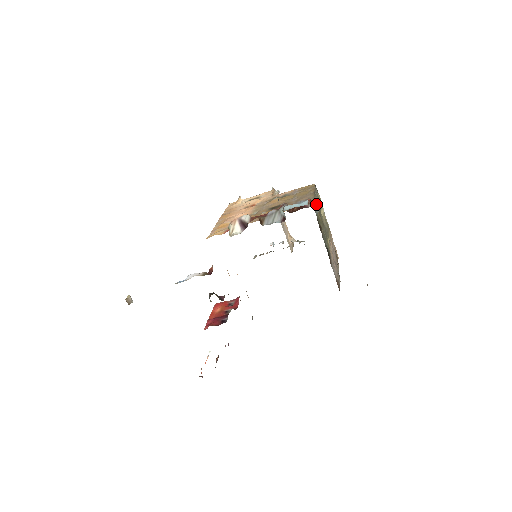
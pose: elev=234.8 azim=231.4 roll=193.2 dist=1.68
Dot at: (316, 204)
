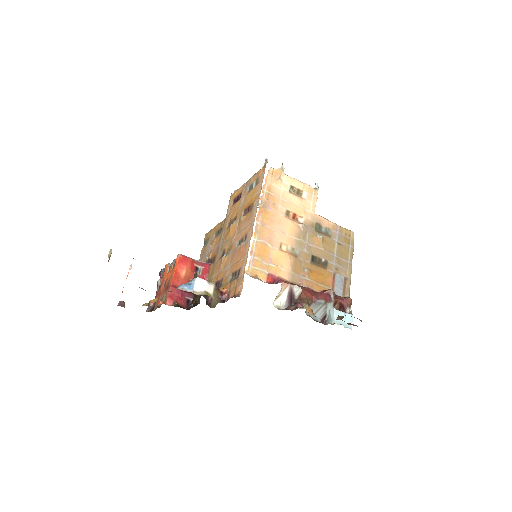
Dot at: occluded
